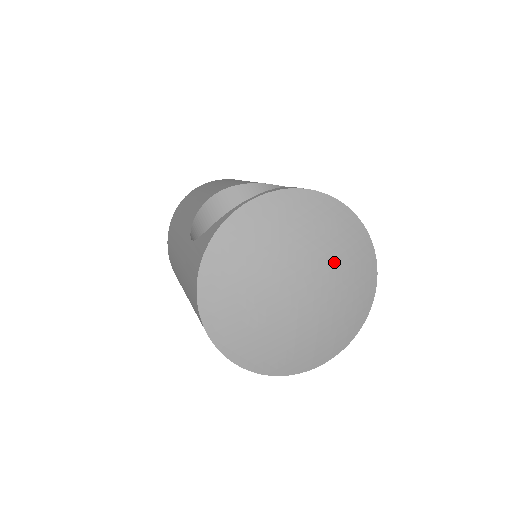
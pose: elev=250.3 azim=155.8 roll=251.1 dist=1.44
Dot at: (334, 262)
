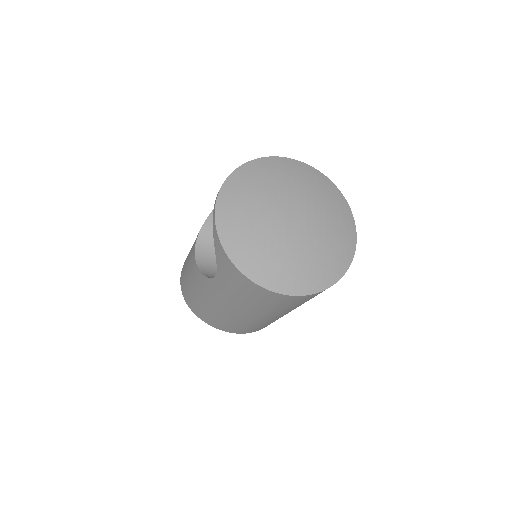
Dot at: (290, 186)
